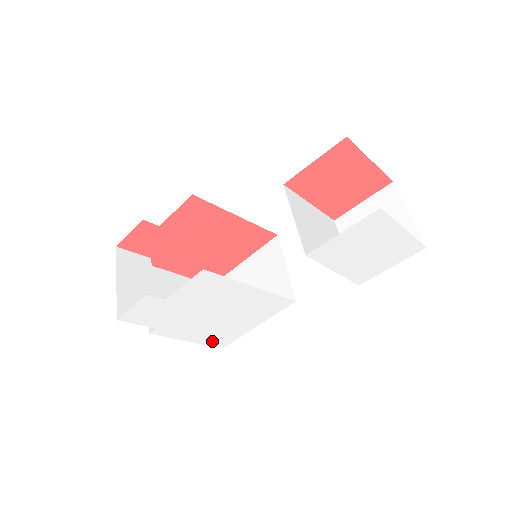
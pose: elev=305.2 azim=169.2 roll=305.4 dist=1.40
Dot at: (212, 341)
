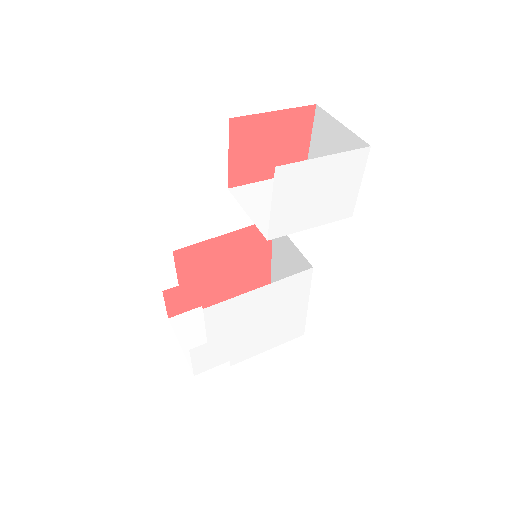
Dot at: (287, 337)
